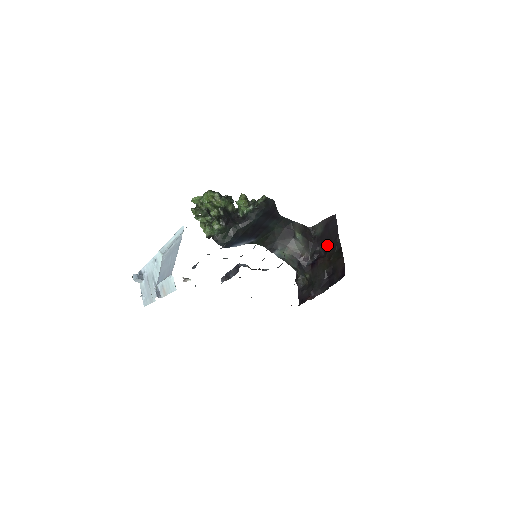
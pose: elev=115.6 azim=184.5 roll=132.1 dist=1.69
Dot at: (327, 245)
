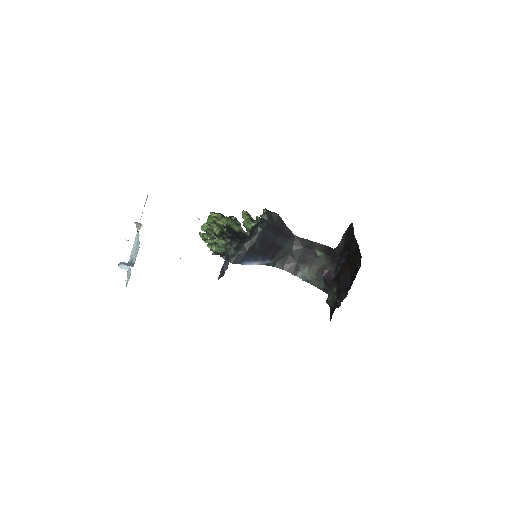
Dot at: (348, 252)
